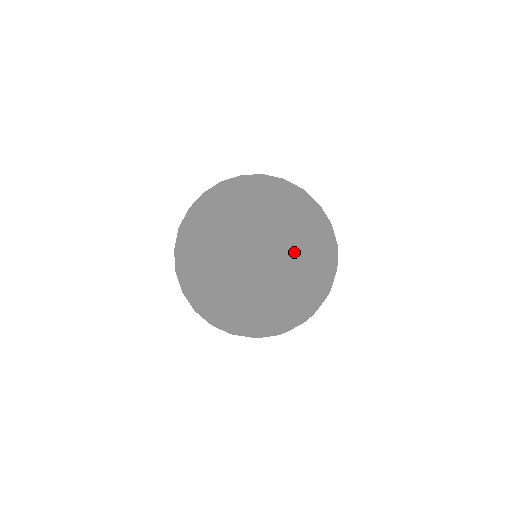
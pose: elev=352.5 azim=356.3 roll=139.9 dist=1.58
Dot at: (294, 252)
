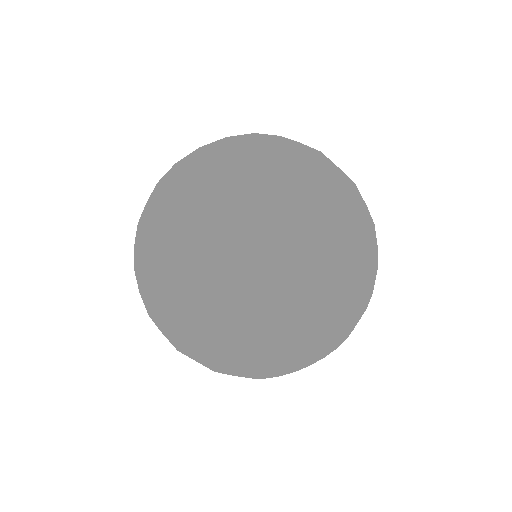
Dot at: (265, 167)
